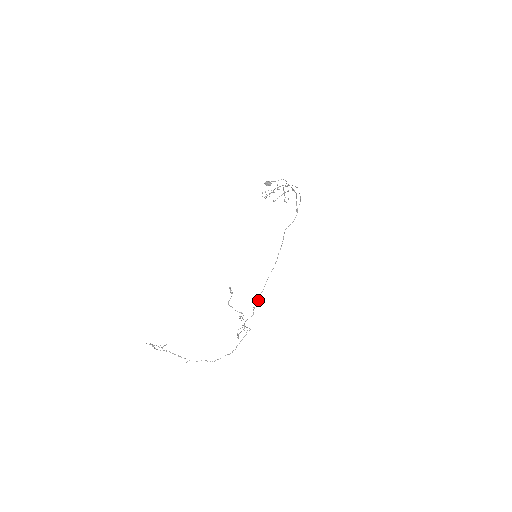
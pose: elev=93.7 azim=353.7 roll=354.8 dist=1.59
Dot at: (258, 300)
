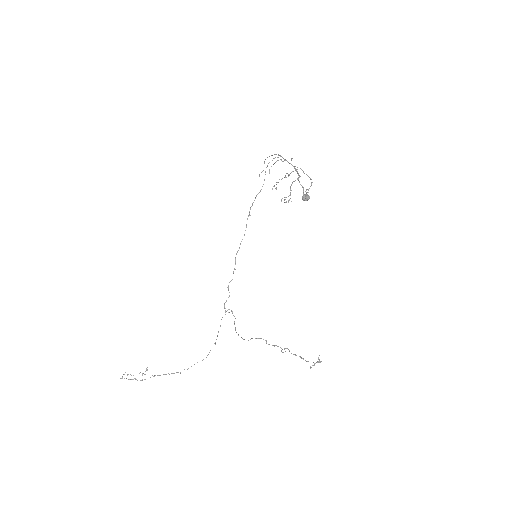
Dot at: (232, 279)
